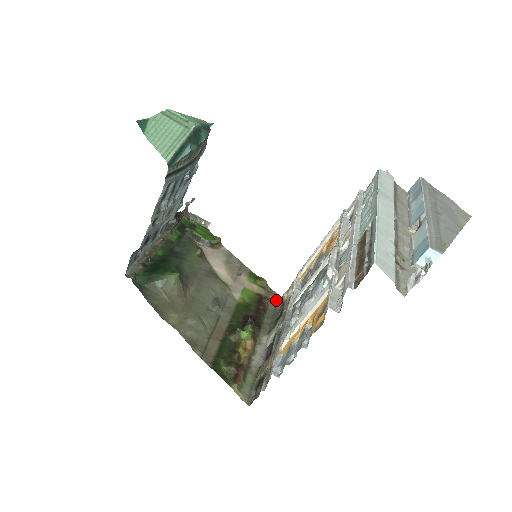
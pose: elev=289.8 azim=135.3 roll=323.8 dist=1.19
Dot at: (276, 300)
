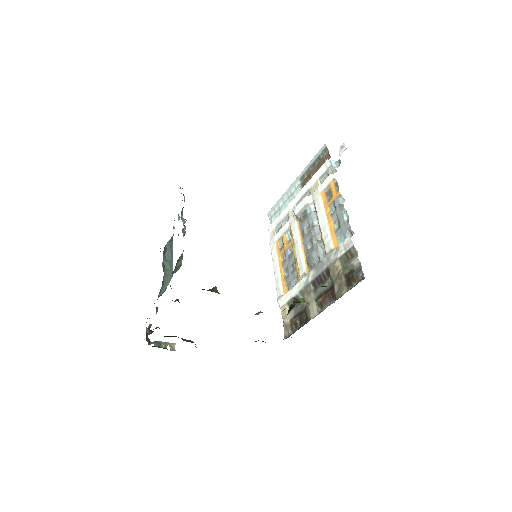
Dot at: occluded
